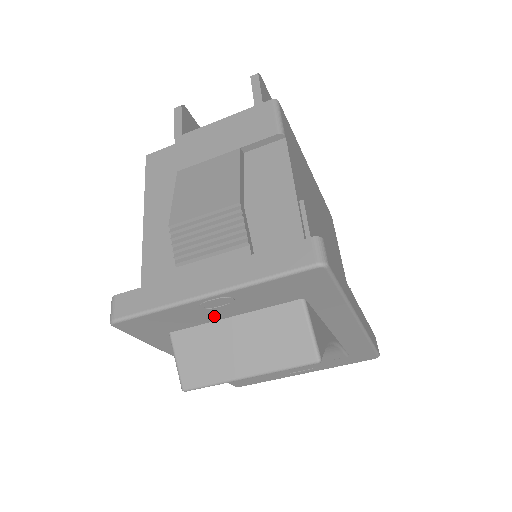
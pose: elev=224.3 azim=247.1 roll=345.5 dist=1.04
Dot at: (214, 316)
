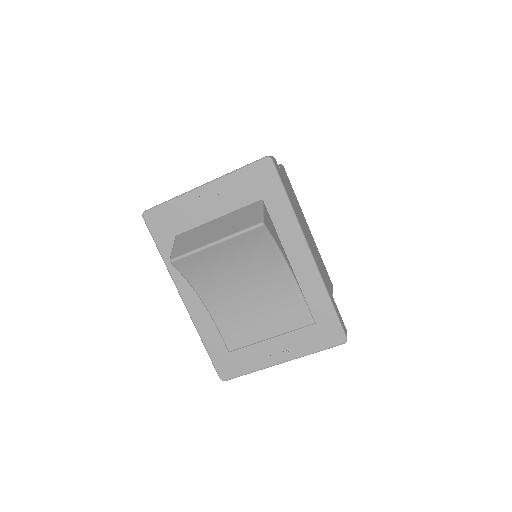
Dot at: (205, 215)
